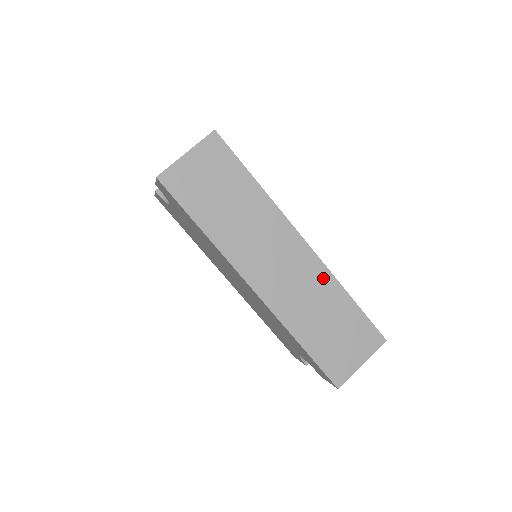
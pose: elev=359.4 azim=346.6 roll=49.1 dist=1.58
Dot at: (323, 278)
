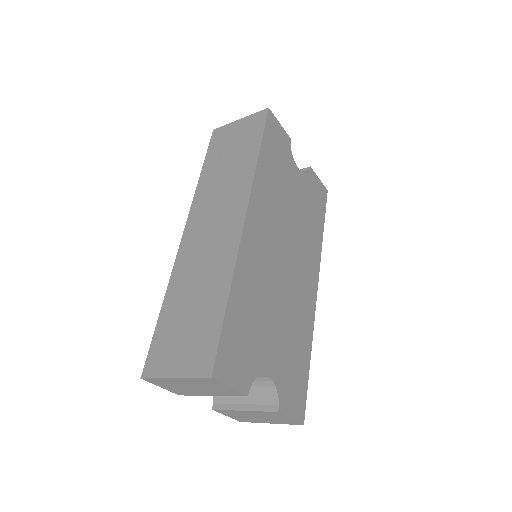
Dot at: (226, 261)
